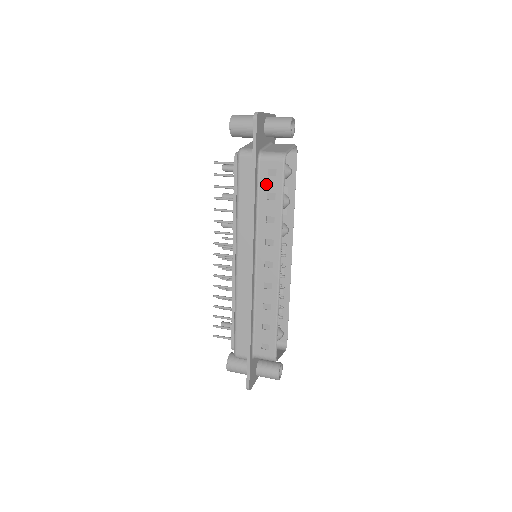
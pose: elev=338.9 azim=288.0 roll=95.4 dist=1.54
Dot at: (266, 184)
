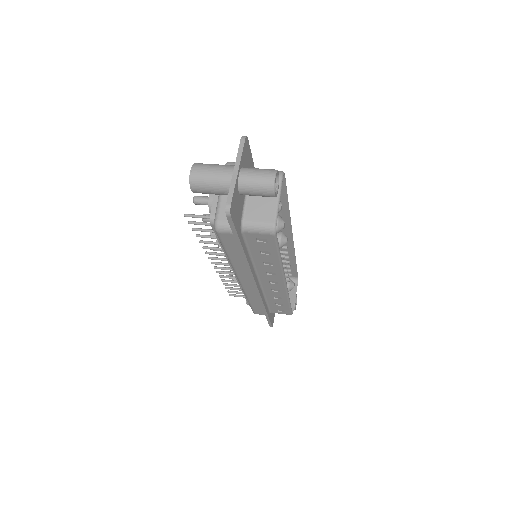
Dot at: (257, 246)
